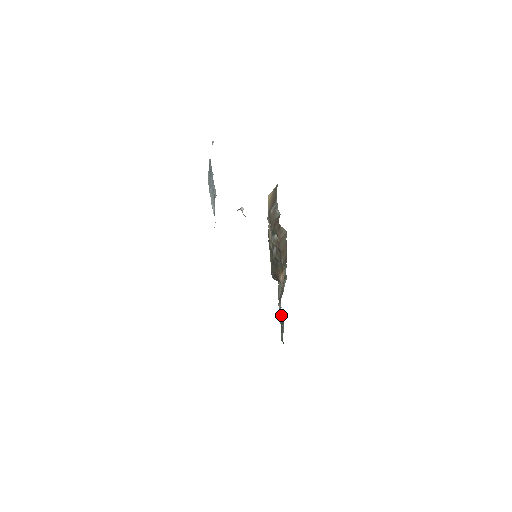
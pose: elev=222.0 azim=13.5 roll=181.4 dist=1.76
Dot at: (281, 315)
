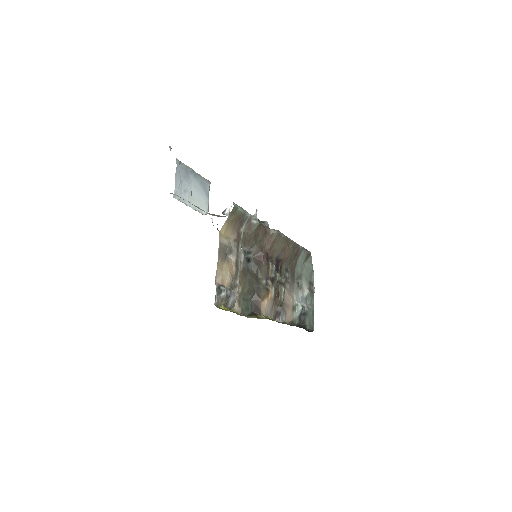
Dot at: (297, 311)
